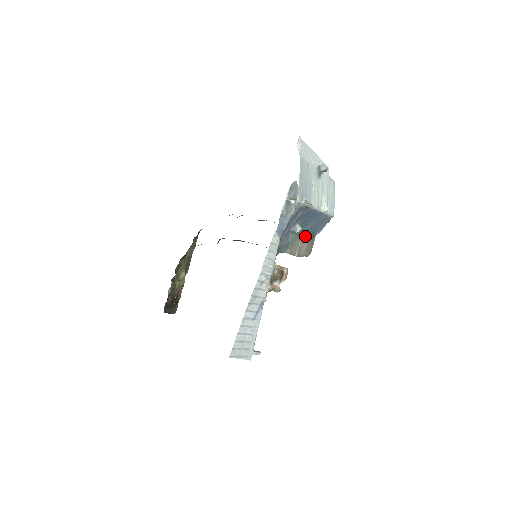
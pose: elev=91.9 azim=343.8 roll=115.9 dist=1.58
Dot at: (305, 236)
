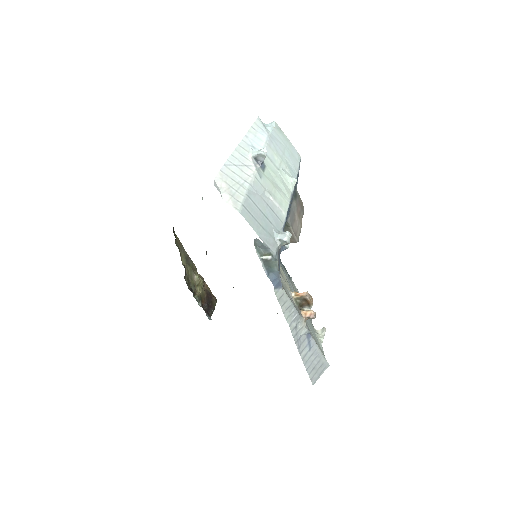
Dot at: (291, 215)
